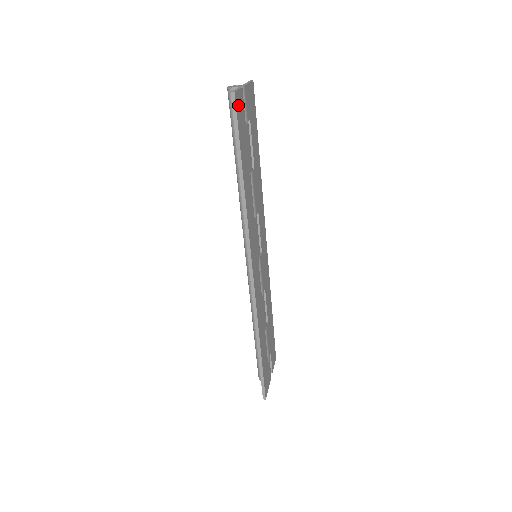
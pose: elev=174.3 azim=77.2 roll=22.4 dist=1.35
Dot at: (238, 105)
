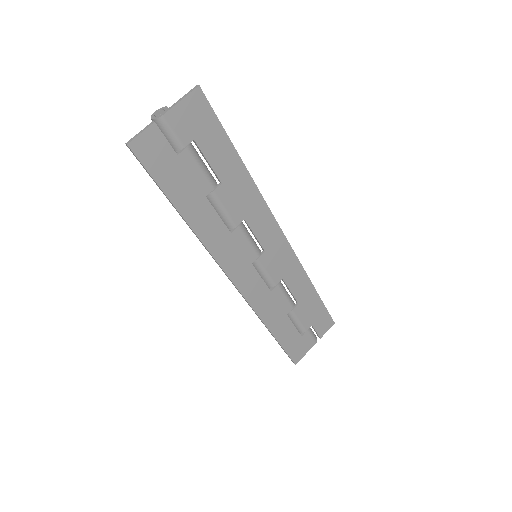
Dot at: (144, 150)
